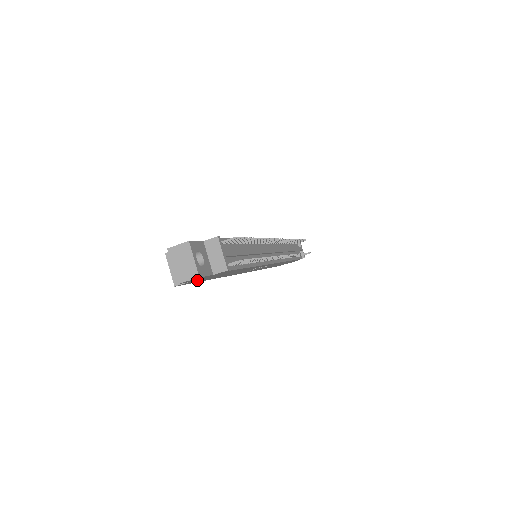
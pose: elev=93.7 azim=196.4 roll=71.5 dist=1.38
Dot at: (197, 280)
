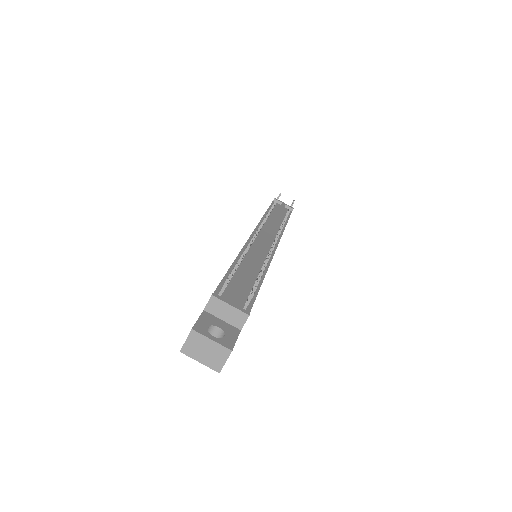
Dot at: occluded
